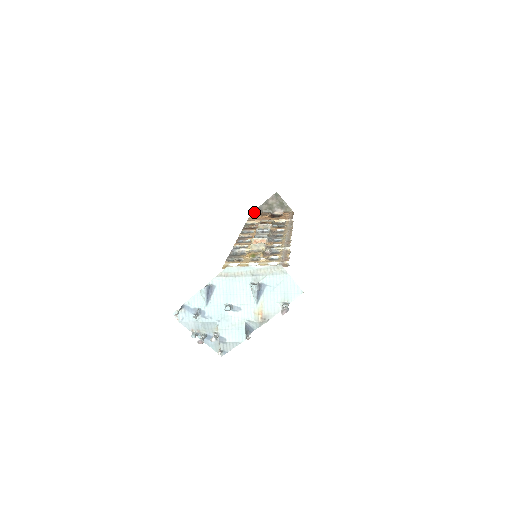
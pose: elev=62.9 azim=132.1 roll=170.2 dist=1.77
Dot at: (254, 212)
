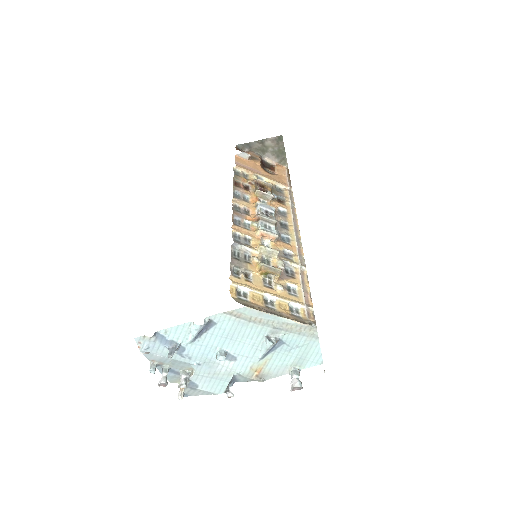
Dot at: (240, 145)
